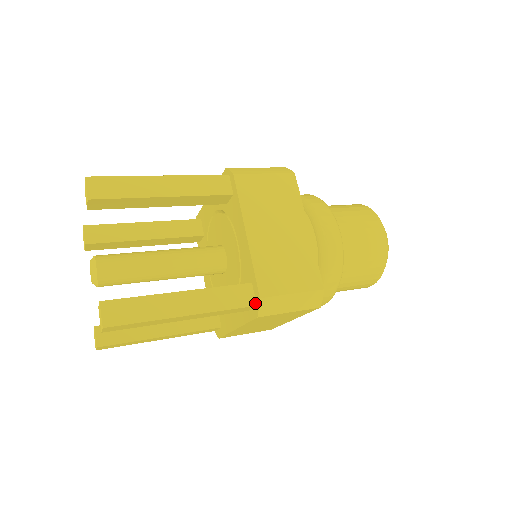
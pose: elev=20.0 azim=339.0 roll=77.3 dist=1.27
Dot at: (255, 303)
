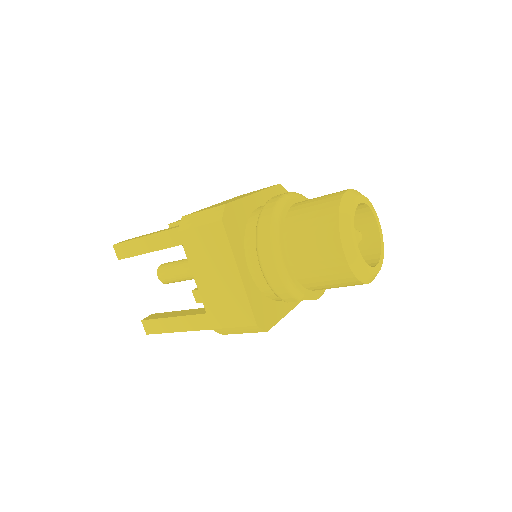
Dot at: occluded
